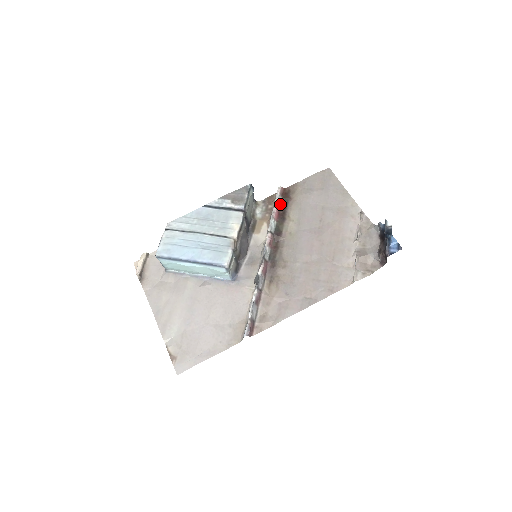
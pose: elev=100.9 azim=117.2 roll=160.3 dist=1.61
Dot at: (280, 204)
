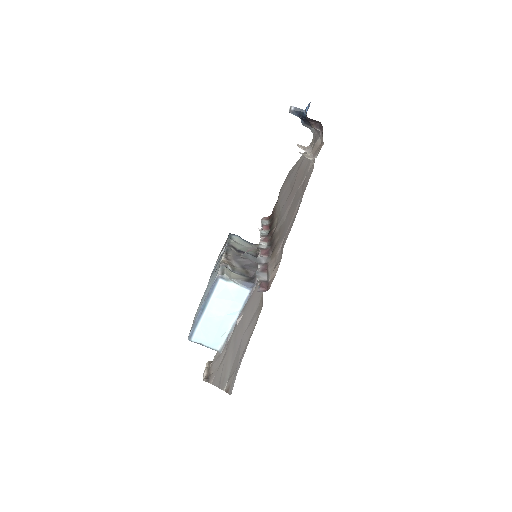
Dot at: (268, 223)
